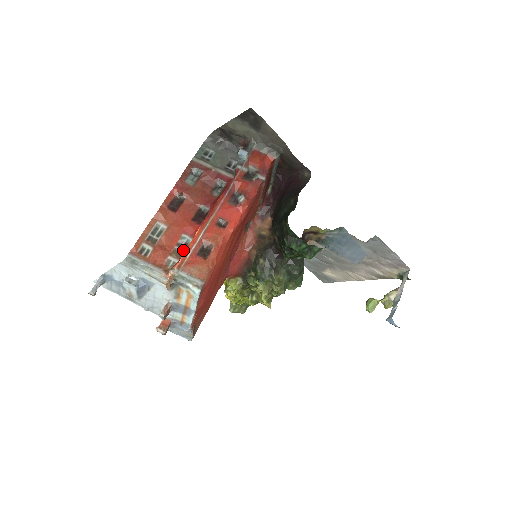
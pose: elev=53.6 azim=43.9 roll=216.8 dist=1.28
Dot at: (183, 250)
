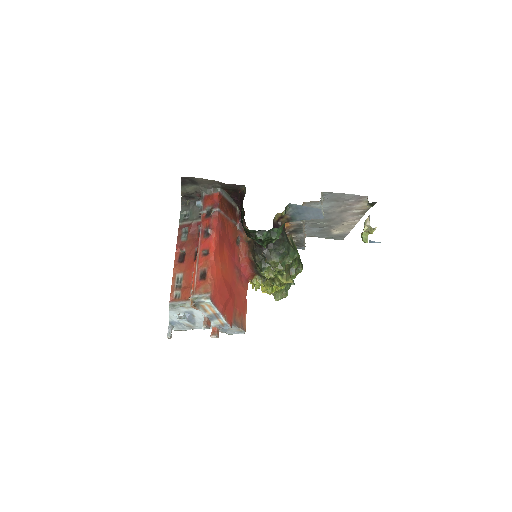
Dot at: occluded
